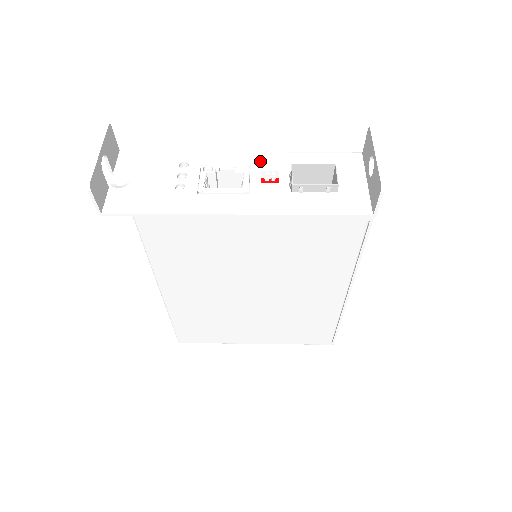
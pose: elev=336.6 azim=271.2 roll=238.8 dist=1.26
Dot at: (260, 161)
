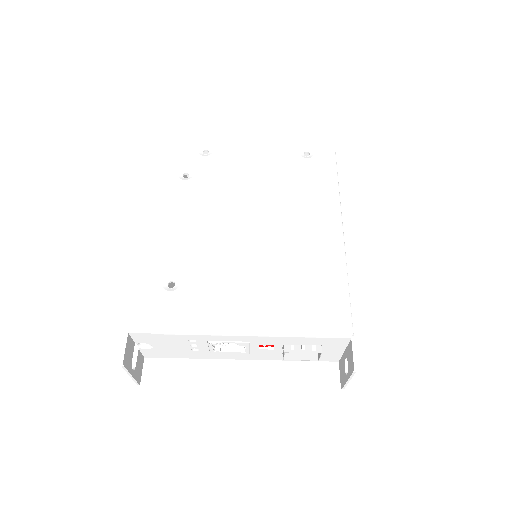
Dot at: (258, 341)
